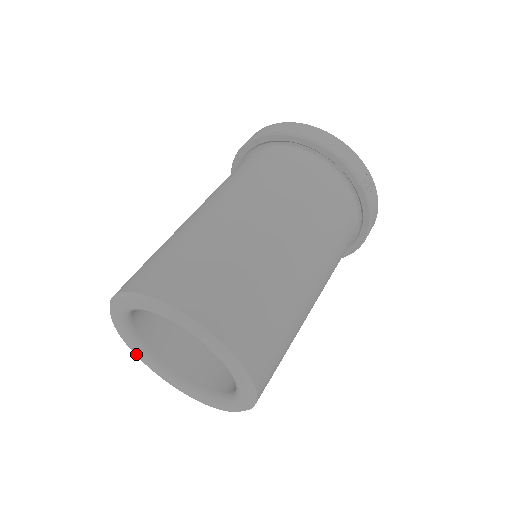
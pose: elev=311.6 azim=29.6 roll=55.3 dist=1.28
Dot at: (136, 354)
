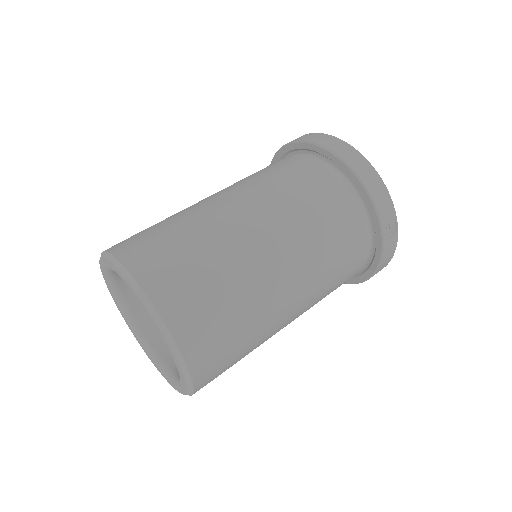
Dot at: (115, 302)
